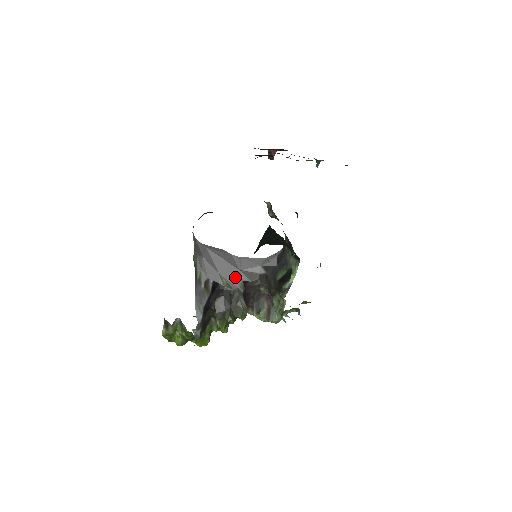
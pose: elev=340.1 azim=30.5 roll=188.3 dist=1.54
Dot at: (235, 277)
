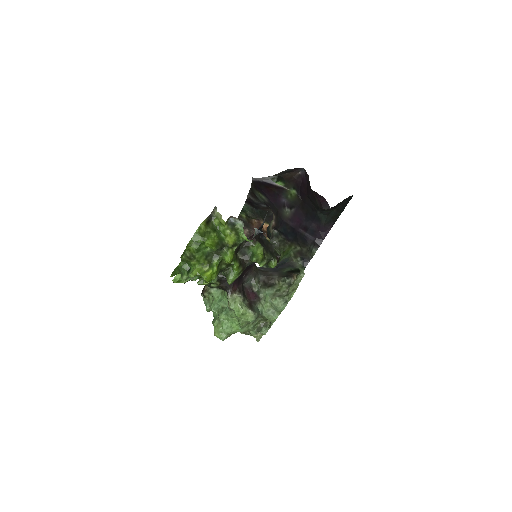
Dot at: occluded
